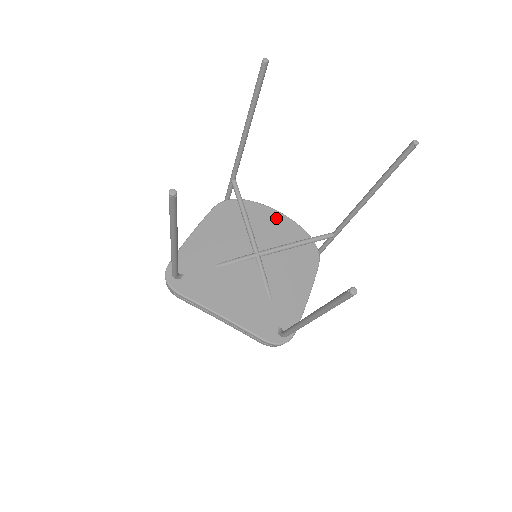
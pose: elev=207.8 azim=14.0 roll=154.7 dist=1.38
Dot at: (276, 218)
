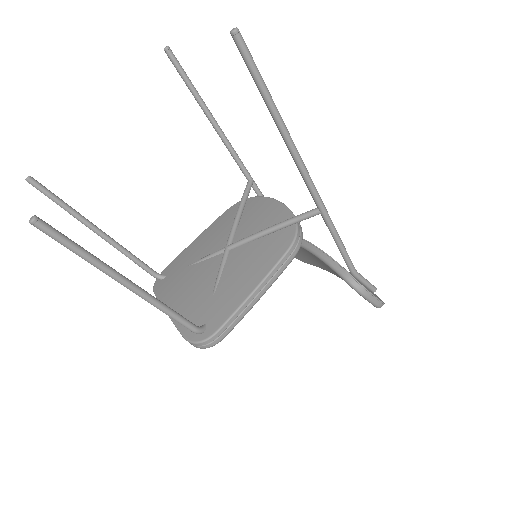
Dot at: (268, 207)
